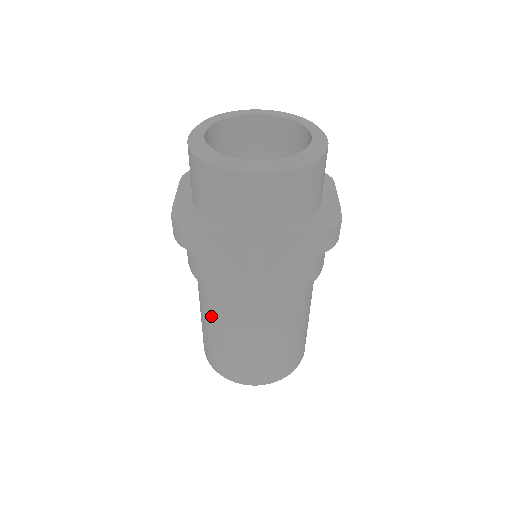
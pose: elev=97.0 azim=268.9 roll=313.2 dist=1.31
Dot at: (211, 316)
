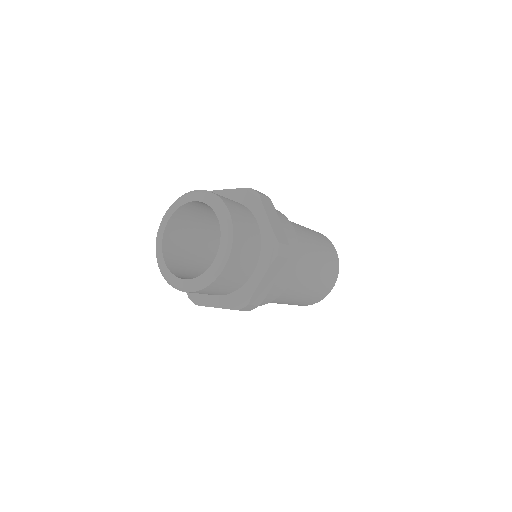
Dot at: occluded
